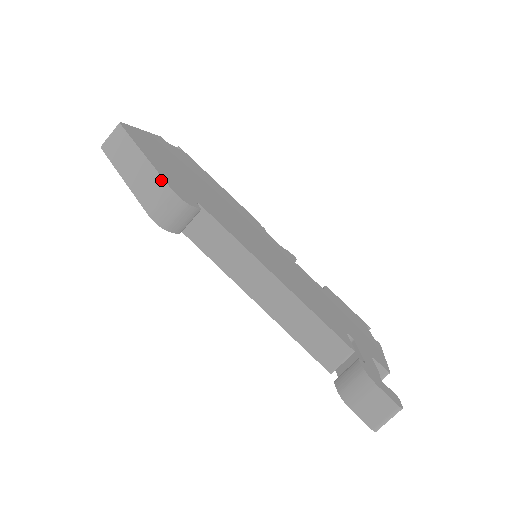
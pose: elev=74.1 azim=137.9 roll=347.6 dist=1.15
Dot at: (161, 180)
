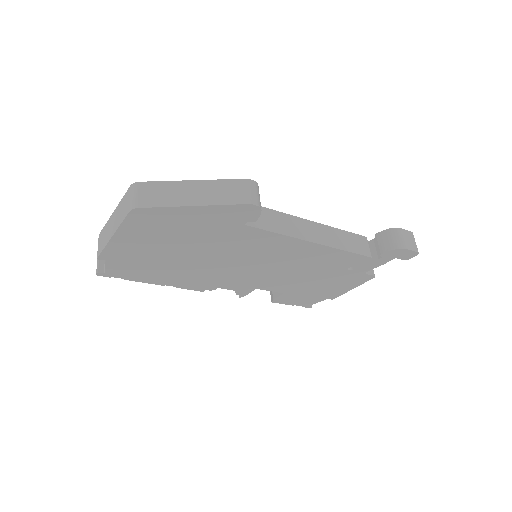
Dot at: (230, 181)
